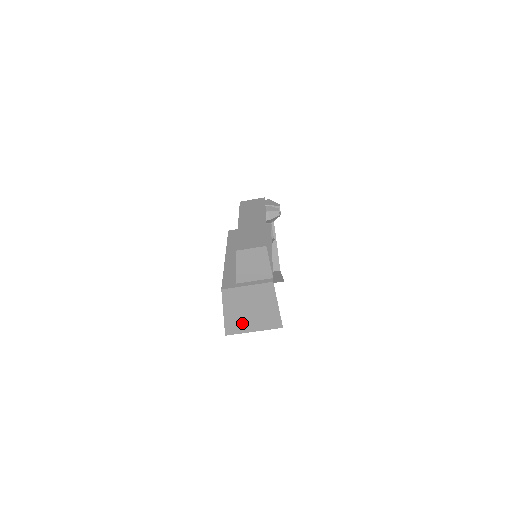
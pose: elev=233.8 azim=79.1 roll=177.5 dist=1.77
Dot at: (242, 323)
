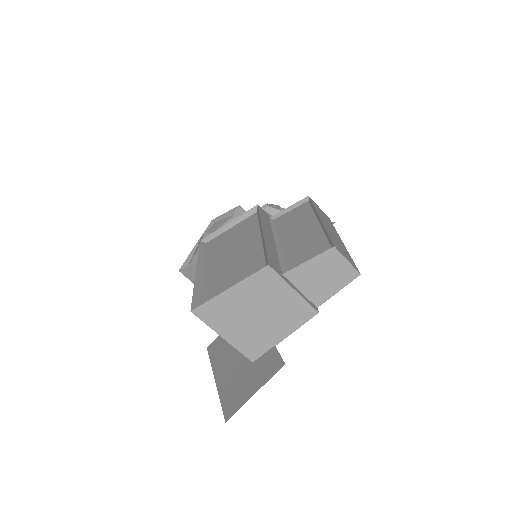
Dot at: (228, 318)
